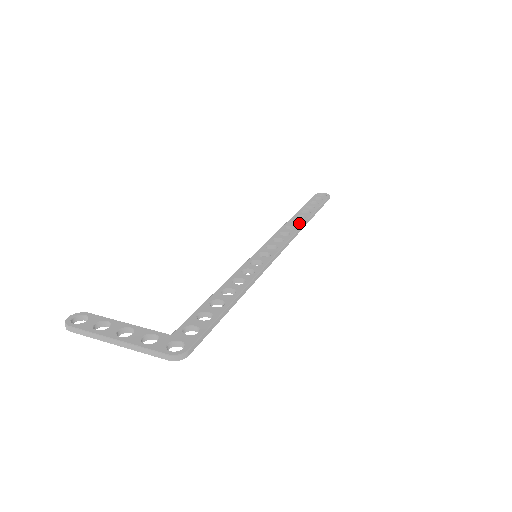
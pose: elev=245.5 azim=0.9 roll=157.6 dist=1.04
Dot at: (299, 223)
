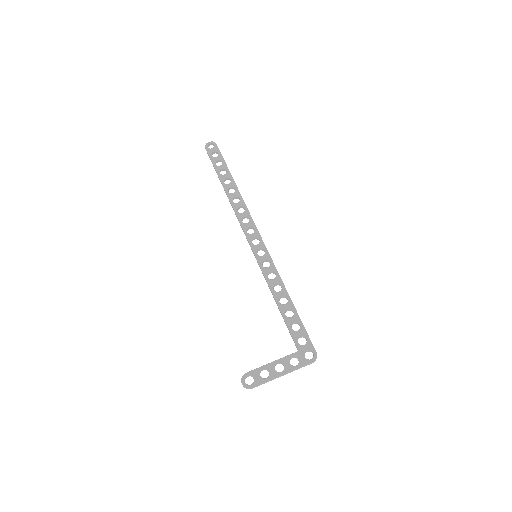
Dot at: (237, 198)
